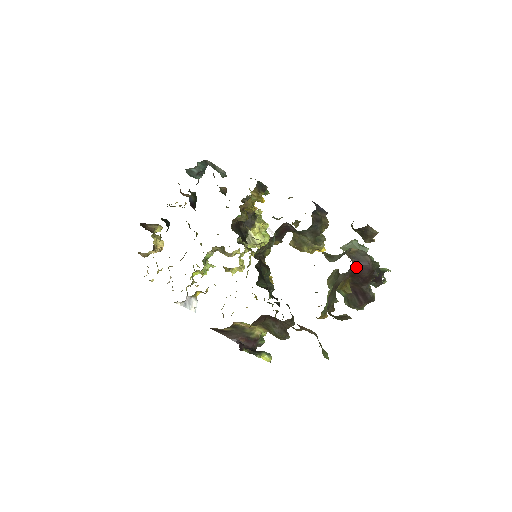
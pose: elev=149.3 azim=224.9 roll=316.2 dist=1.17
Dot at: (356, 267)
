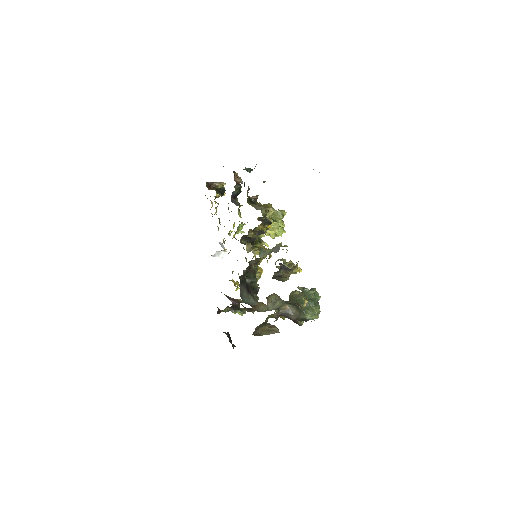
Dot at: (284, 316)
